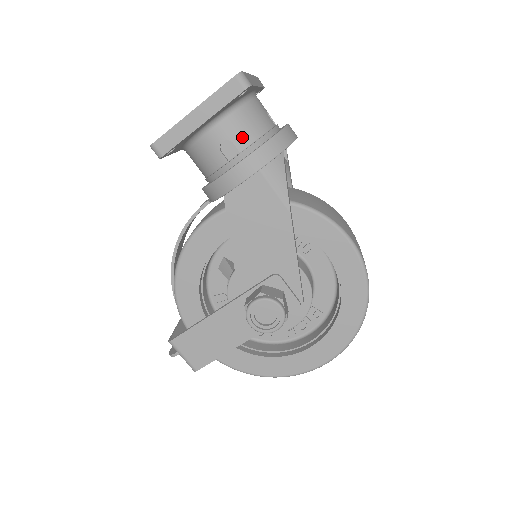
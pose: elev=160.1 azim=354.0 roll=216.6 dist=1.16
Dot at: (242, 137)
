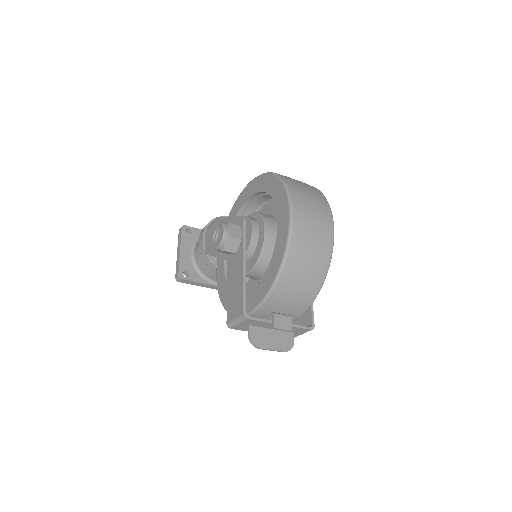
Dot at: occluded
